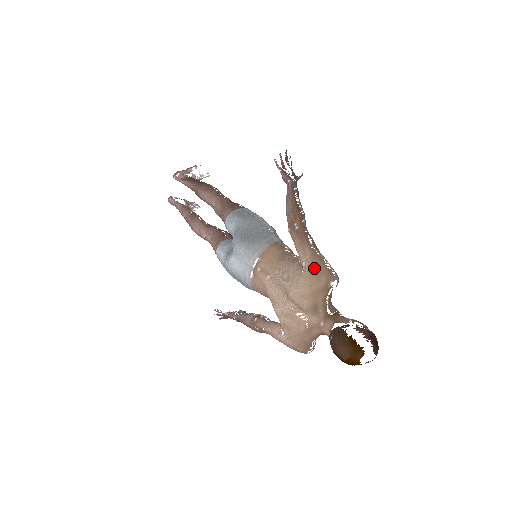
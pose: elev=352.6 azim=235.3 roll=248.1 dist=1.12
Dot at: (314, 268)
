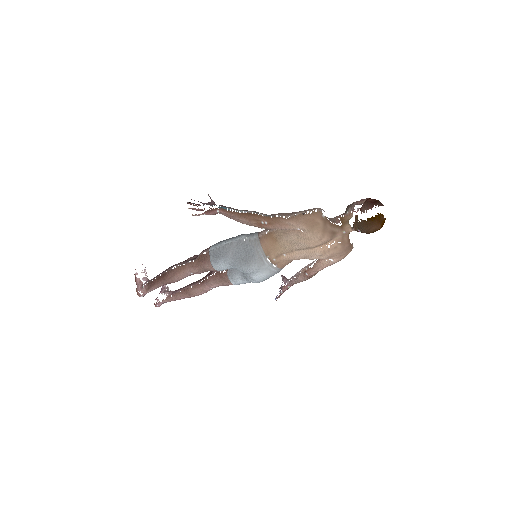
Dot at: (307, 224)
